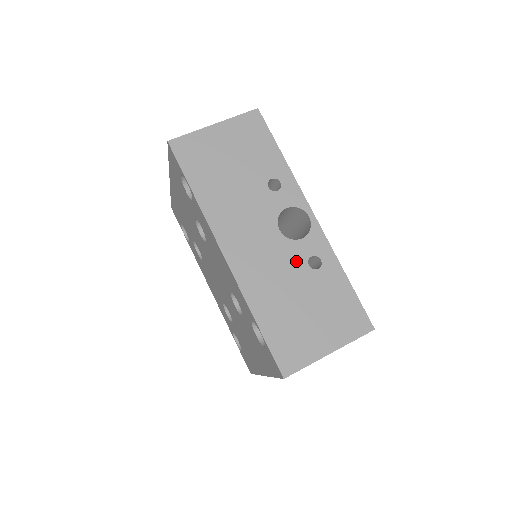
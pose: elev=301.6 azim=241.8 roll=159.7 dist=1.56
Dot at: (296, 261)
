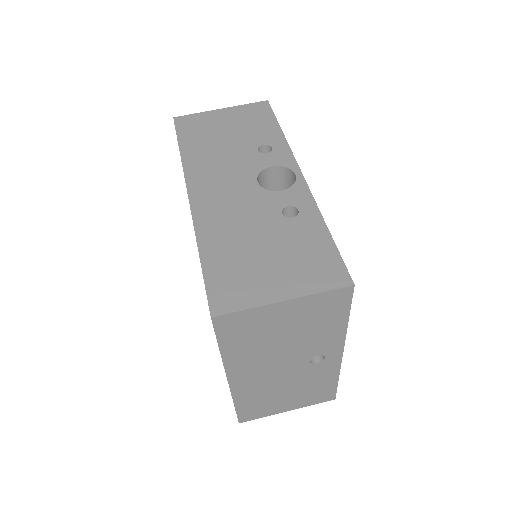
Dot at: (268, 208)
